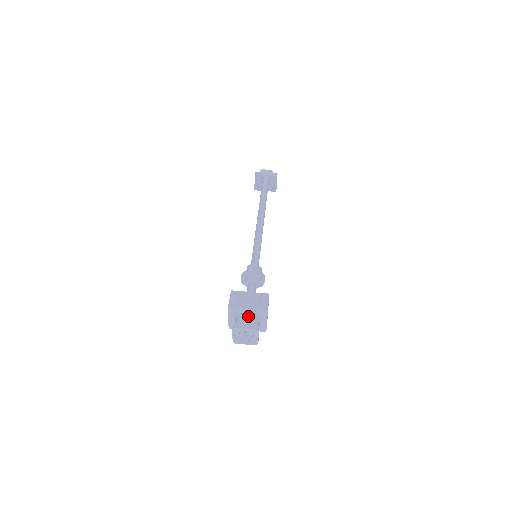
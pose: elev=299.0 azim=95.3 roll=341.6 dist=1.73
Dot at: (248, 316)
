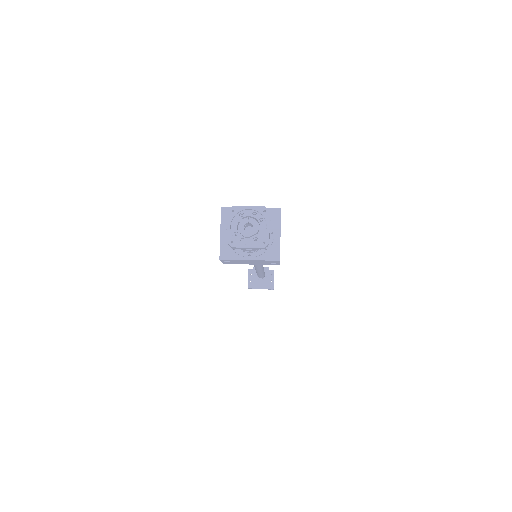
Dot at: occluded
